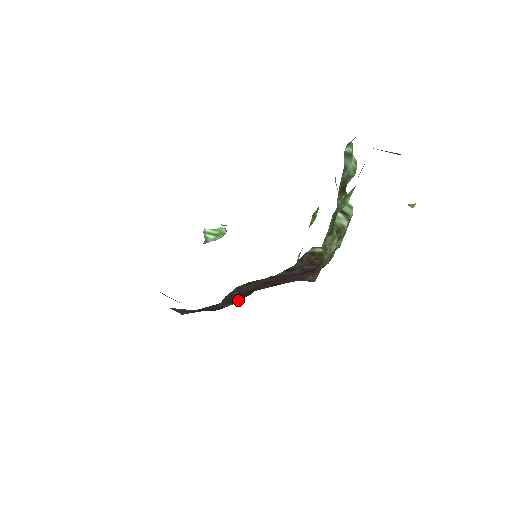
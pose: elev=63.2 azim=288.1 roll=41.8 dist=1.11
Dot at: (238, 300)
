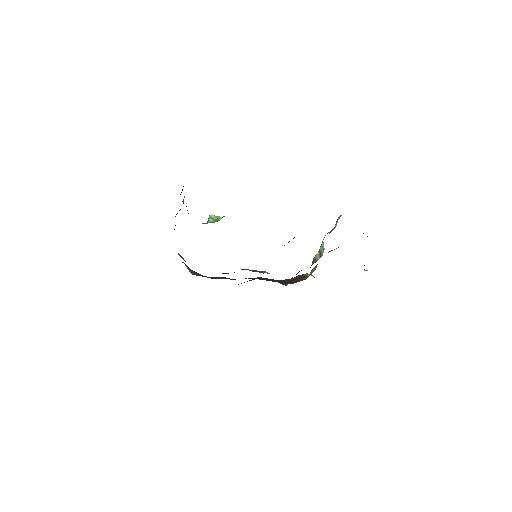
Dot at: occluded
